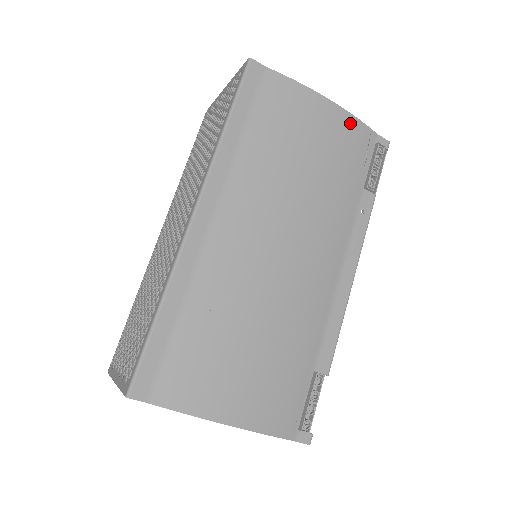
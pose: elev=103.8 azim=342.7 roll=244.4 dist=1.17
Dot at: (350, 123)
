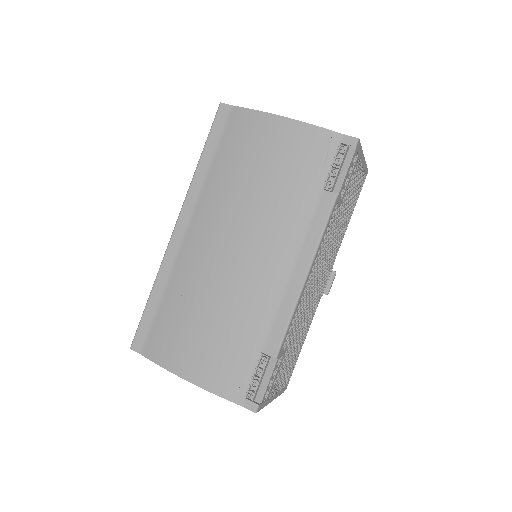
Dot at: (305, 132)
